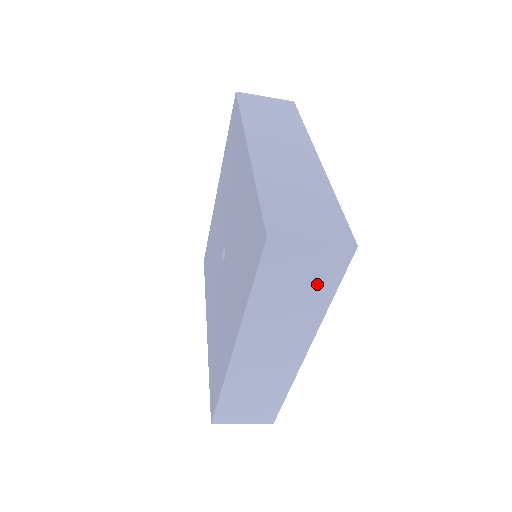
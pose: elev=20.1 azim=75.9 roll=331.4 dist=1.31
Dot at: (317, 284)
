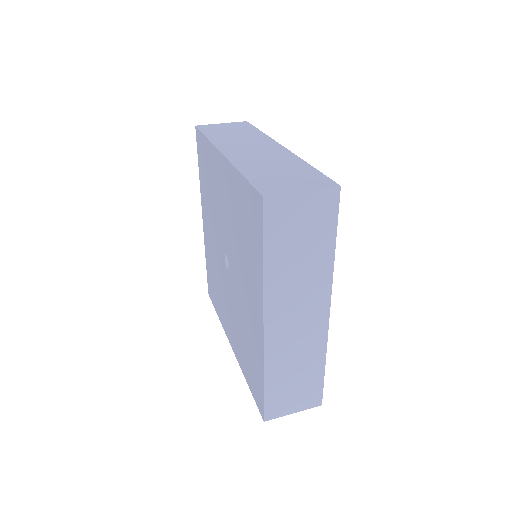
Dot at: occluded
